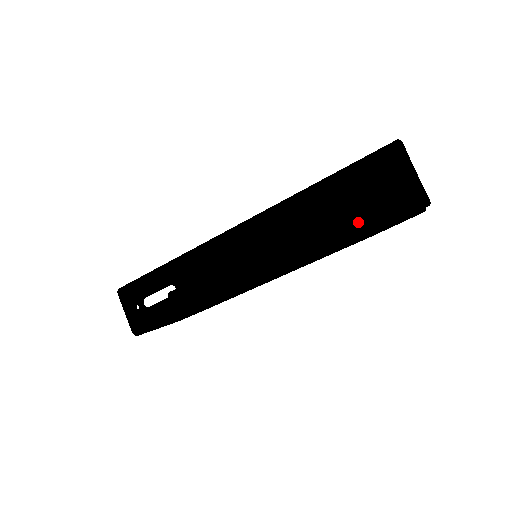
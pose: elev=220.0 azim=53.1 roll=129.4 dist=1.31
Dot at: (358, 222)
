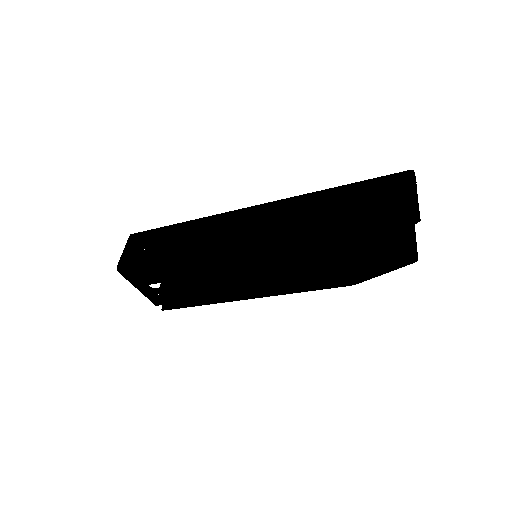
Dot at: (353, 215)
